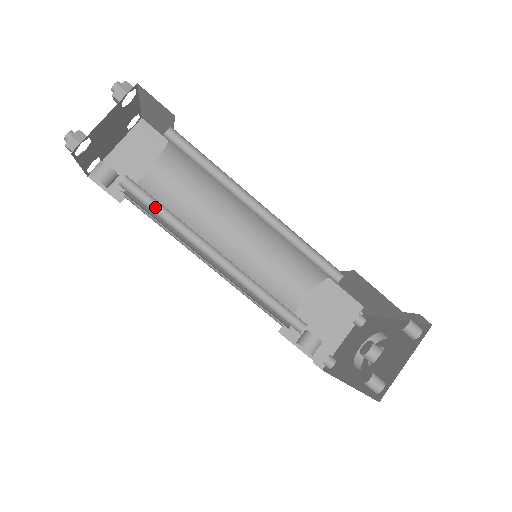
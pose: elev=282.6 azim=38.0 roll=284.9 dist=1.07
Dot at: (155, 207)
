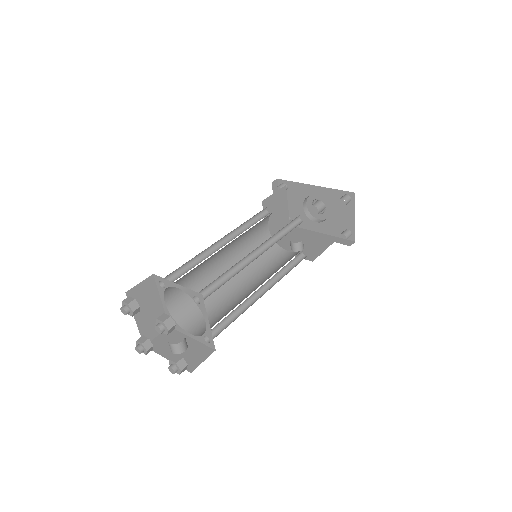
Dot at: (224, 320)
